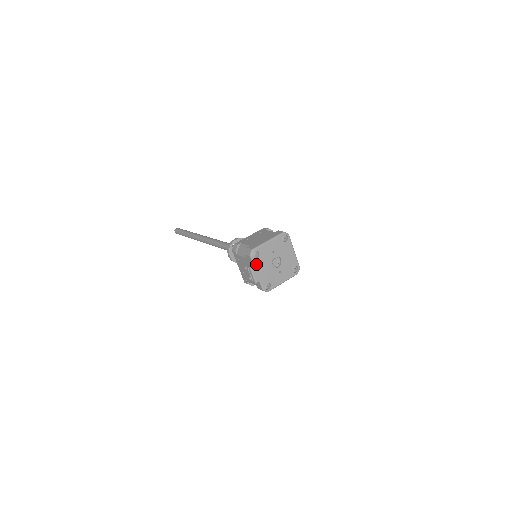
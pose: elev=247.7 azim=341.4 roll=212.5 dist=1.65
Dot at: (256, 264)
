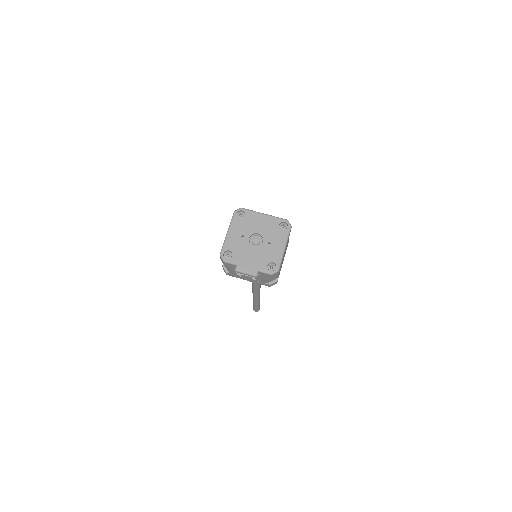
Dot at: (237, 262)
